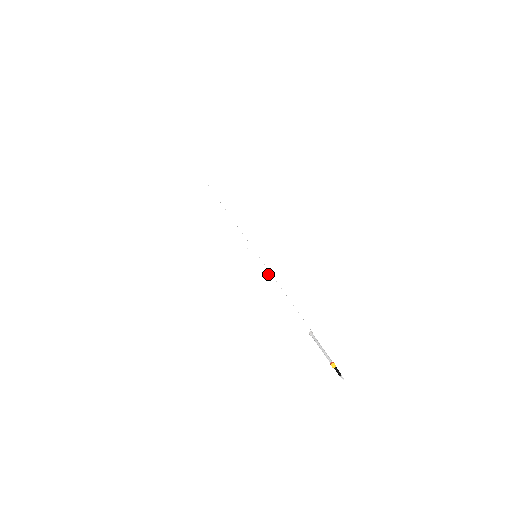
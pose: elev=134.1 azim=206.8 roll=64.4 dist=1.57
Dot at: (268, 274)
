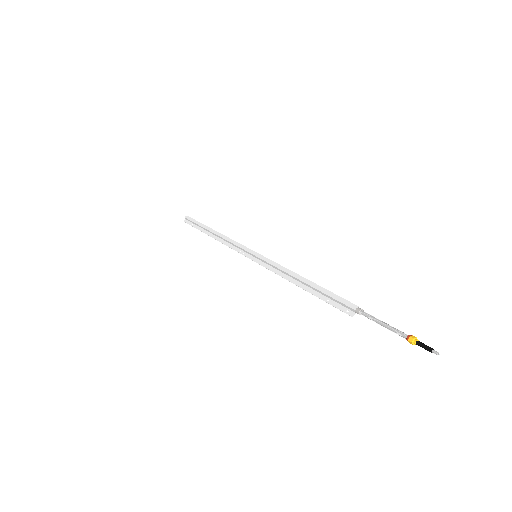
Dot at: (276, 266)
